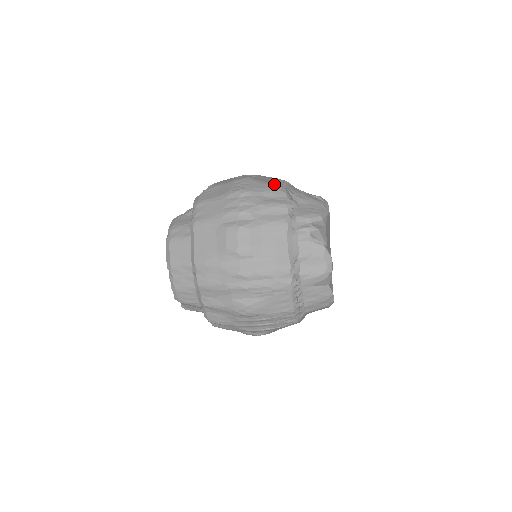
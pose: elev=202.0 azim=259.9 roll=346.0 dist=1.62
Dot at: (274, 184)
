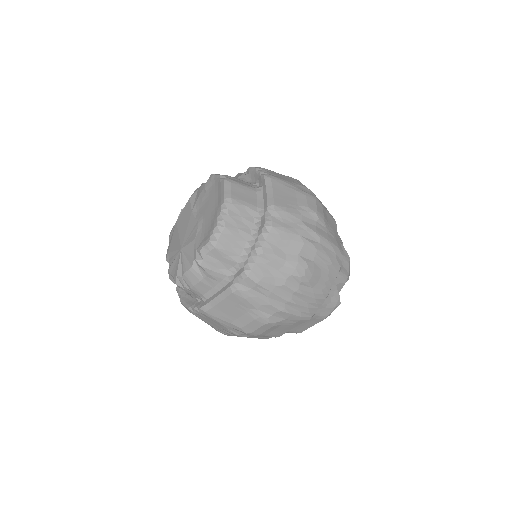
Dot at: occluded
